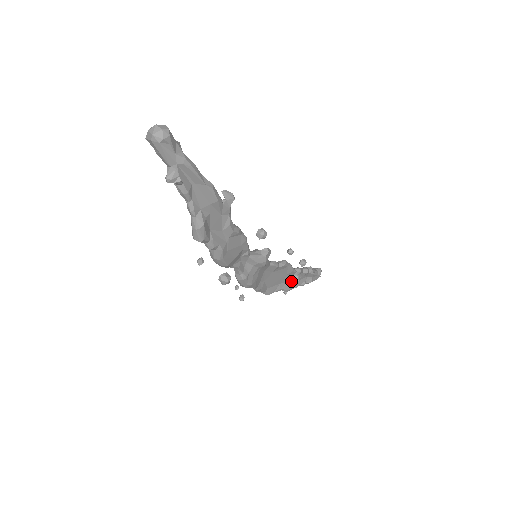
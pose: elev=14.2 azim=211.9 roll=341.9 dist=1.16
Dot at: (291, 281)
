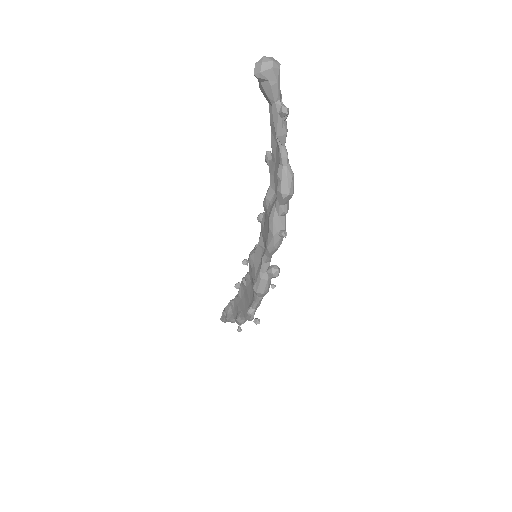
Dot at: occluded
